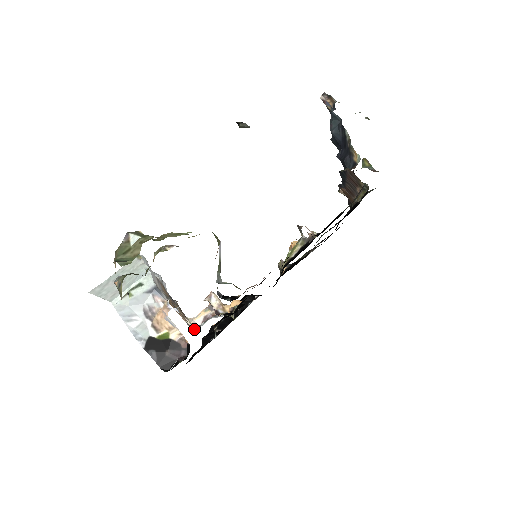
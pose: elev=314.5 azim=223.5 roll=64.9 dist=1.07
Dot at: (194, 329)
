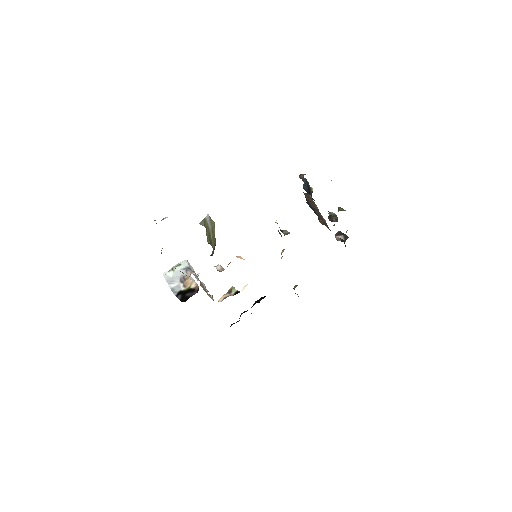
Dot at: occluded
